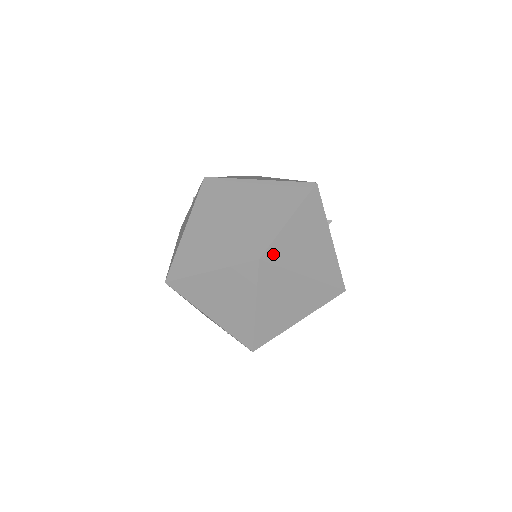
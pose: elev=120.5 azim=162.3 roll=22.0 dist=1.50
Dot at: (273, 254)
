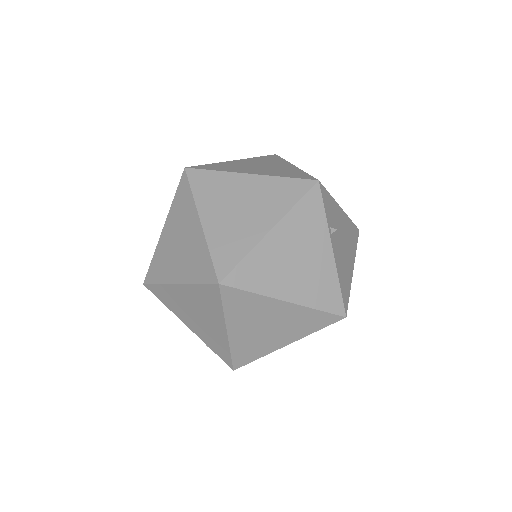
Dot at: (240, 276)
